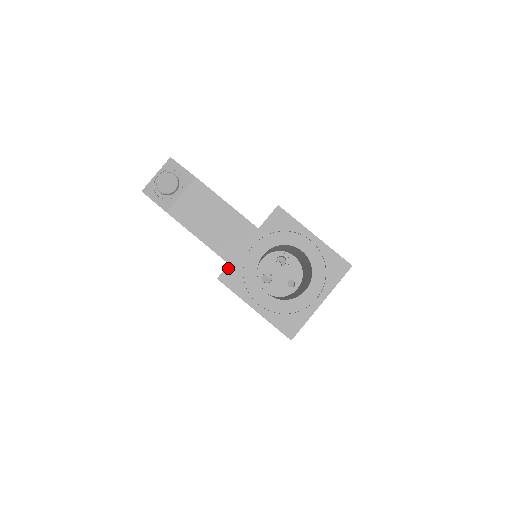
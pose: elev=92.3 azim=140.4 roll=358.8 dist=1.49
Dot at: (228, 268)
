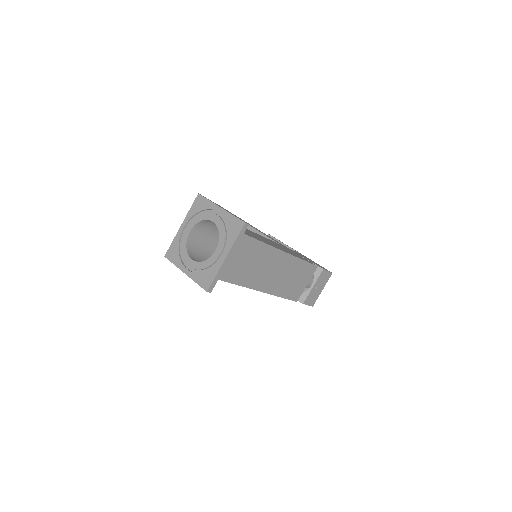
Dot at: (170, 247)
